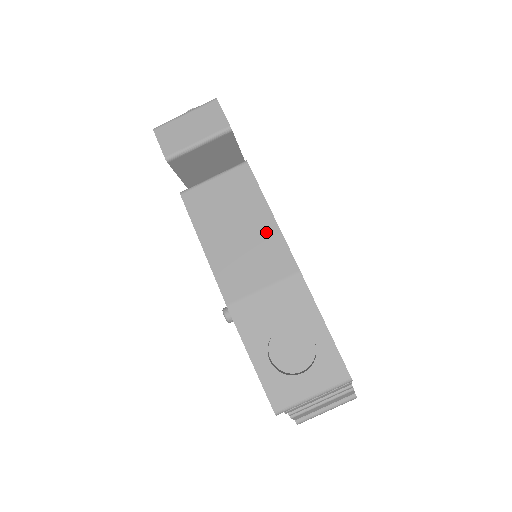
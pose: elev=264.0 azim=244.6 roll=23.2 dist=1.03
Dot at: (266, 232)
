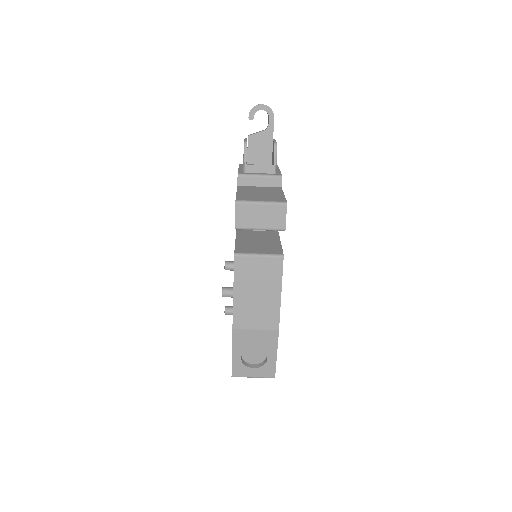
Dot at: (272, 303)
